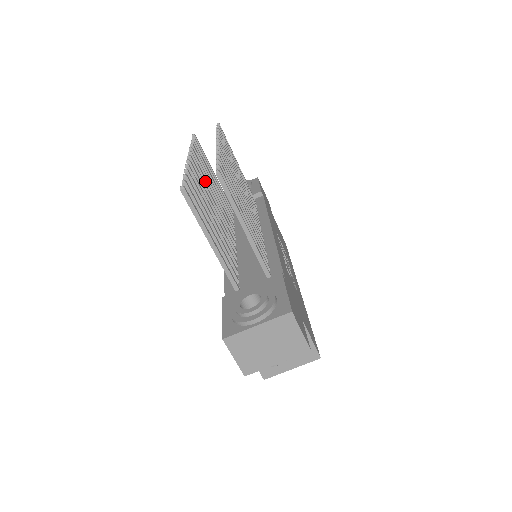
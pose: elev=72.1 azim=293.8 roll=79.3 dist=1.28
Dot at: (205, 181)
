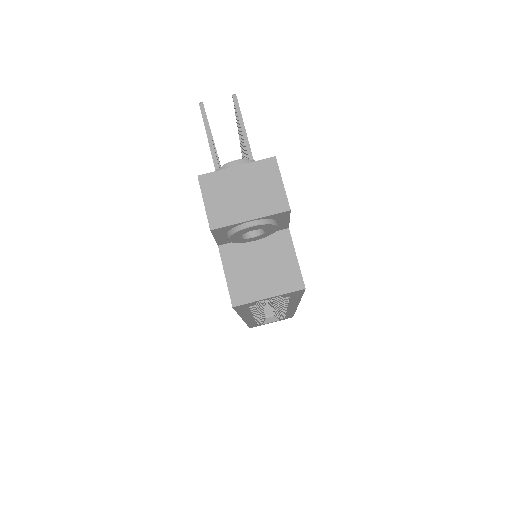
Dot at: occluded
